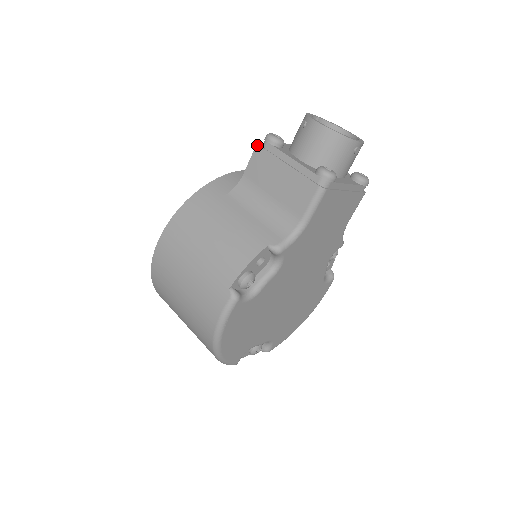
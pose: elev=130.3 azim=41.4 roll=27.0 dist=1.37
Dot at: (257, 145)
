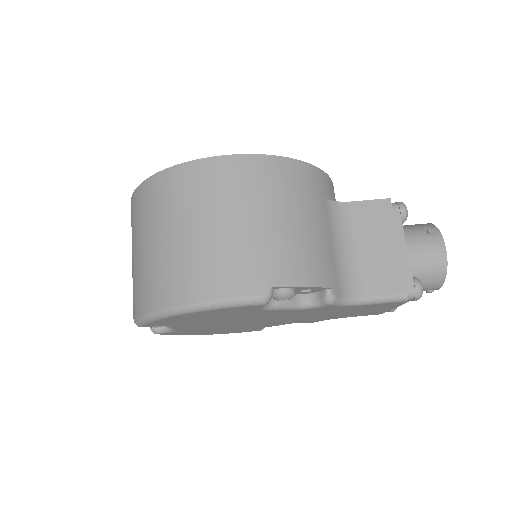
Dot at: (390, 199)
